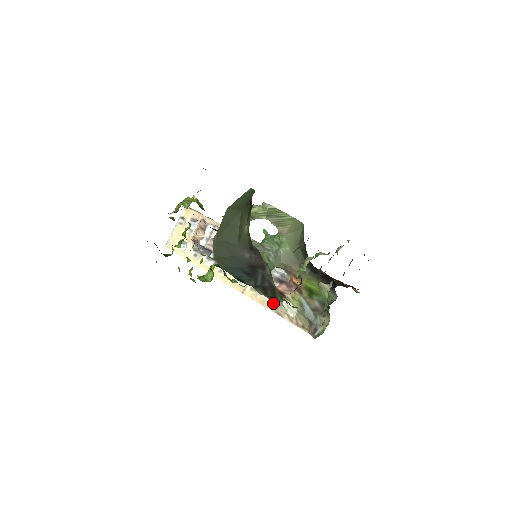
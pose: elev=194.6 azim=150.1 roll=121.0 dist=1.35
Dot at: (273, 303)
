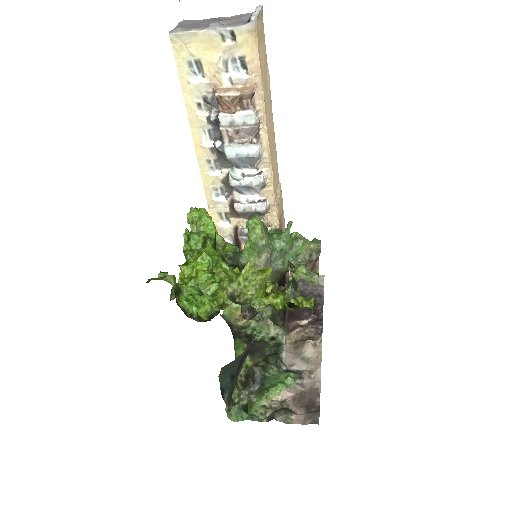
Dot at: occluded
